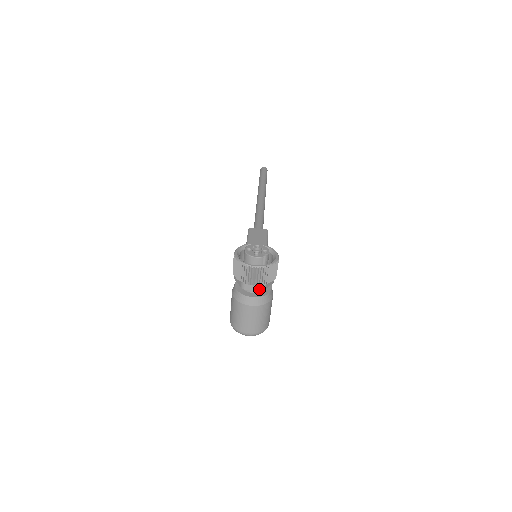
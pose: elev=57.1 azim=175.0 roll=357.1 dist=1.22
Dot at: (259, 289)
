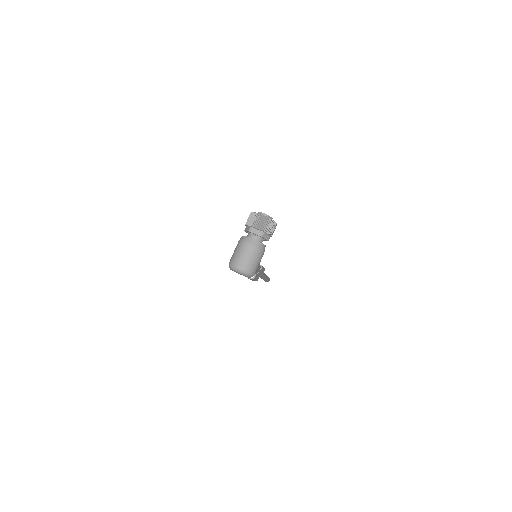
Dot at: (259, 234)
